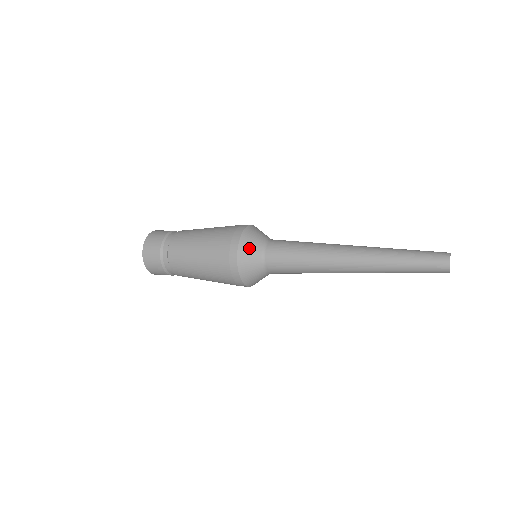
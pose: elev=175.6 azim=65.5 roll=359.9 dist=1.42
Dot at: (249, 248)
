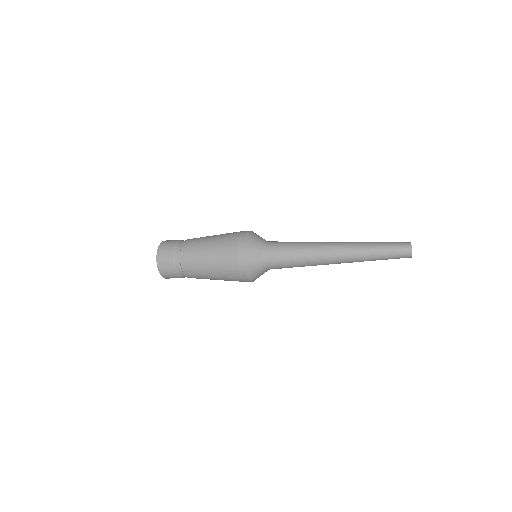
Dot at: (253, 264)
